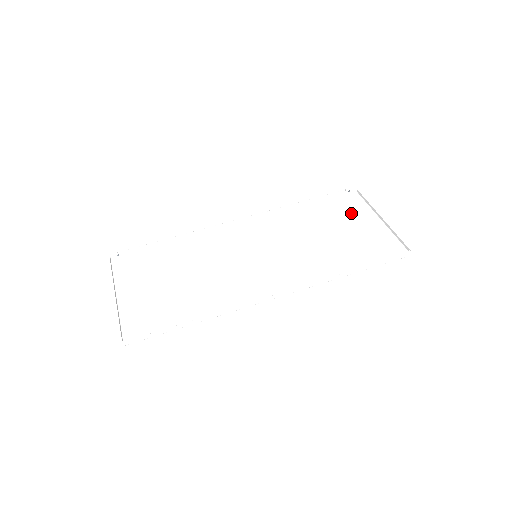
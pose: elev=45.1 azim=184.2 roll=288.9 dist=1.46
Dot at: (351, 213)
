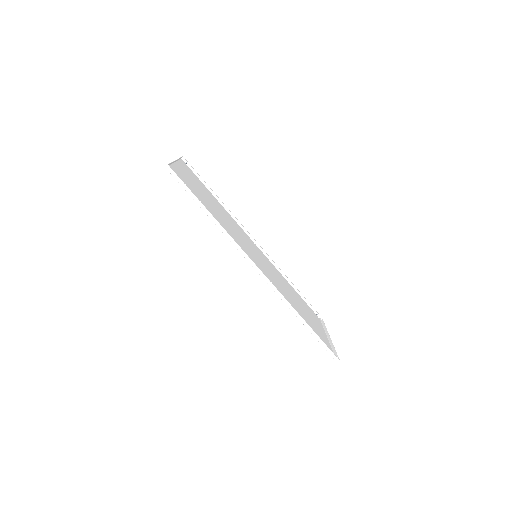
Dot at: (314, 318)
